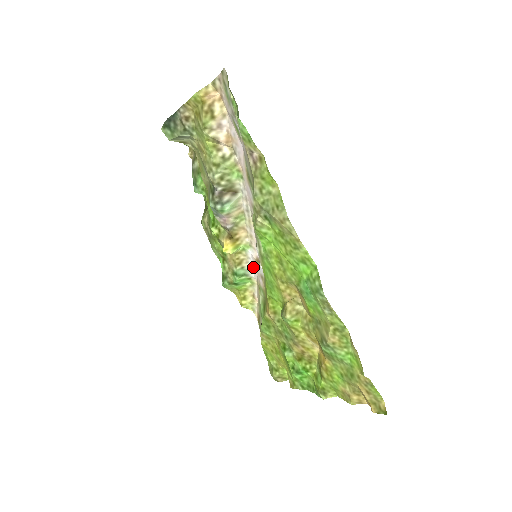
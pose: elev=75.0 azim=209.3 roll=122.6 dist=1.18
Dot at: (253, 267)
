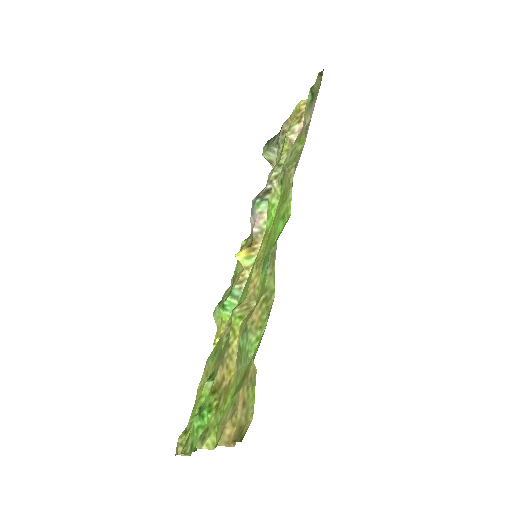
Dot at: occluded
